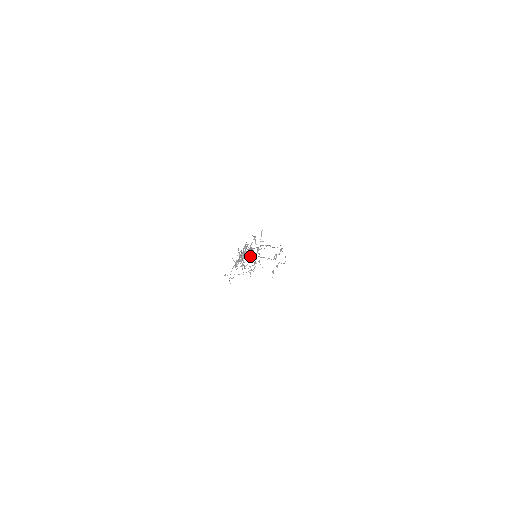
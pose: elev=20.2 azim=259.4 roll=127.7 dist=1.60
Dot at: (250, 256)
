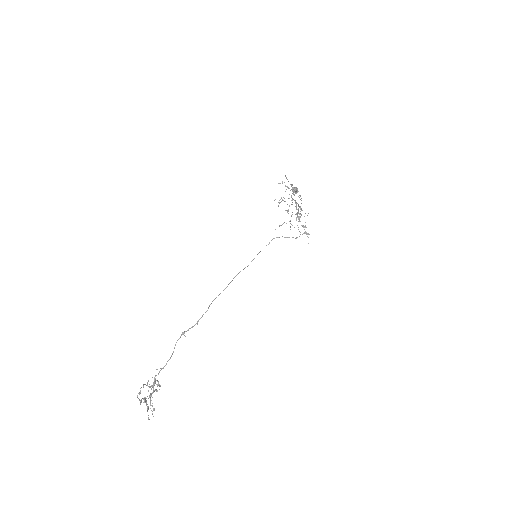
Dot at: (289, 205)
